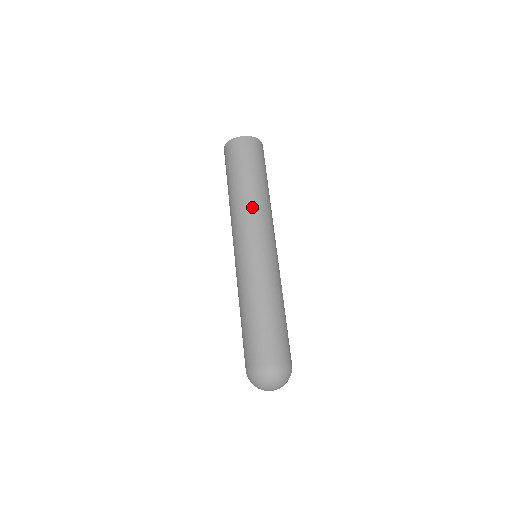
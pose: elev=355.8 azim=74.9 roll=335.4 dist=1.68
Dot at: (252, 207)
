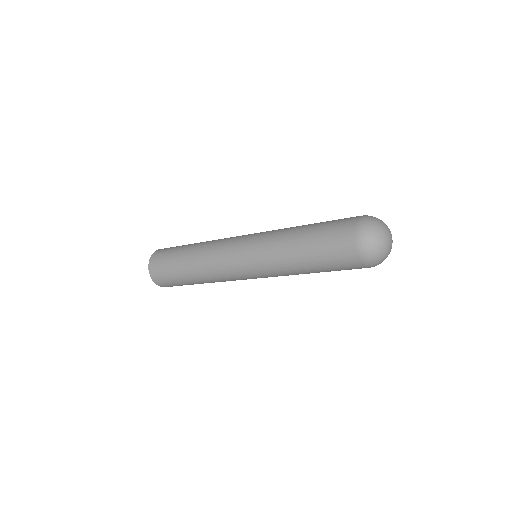
Dot at: occluded
